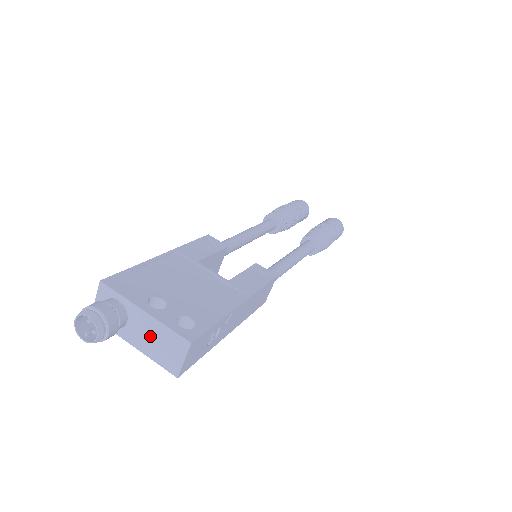
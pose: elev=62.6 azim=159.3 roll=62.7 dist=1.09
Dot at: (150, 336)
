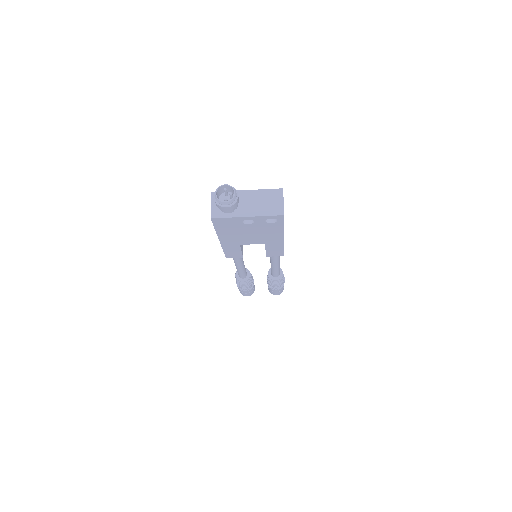
Dot at: (256, 202)
